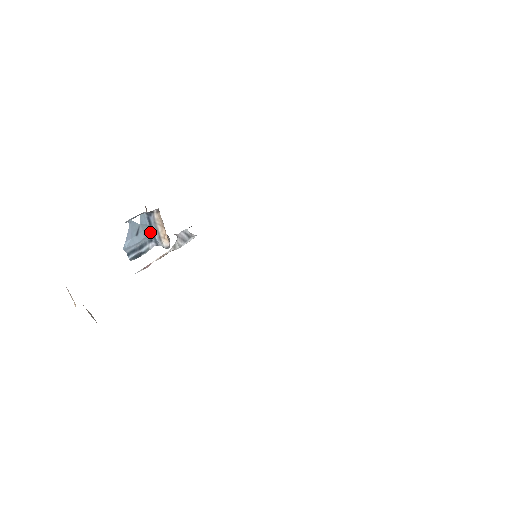
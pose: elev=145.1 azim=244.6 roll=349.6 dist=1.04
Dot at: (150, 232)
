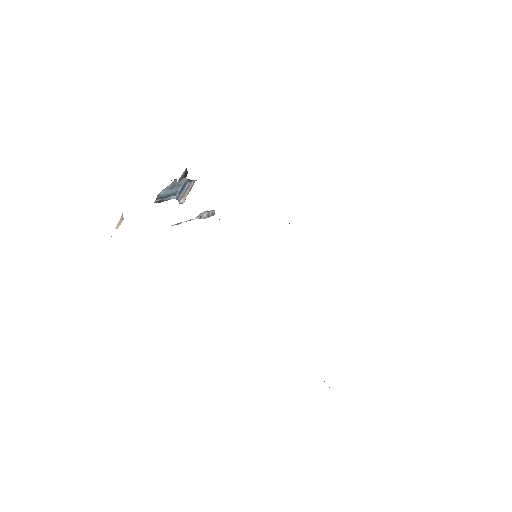
Dot at: (179, 190)
